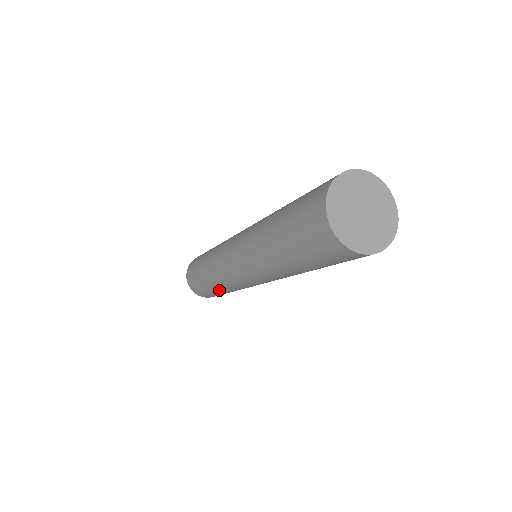
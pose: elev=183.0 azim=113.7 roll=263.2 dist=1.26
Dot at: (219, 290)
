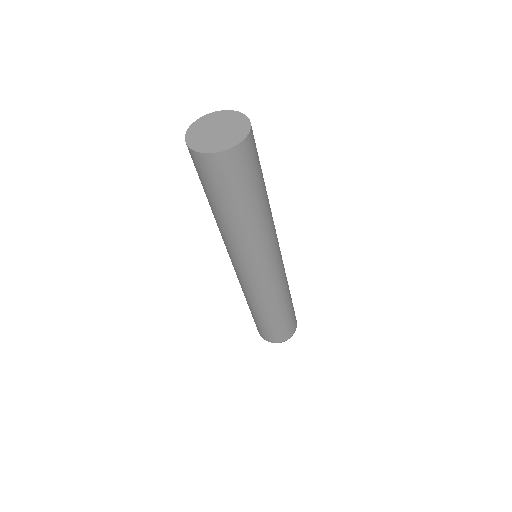
Dot at: (258, 313)
